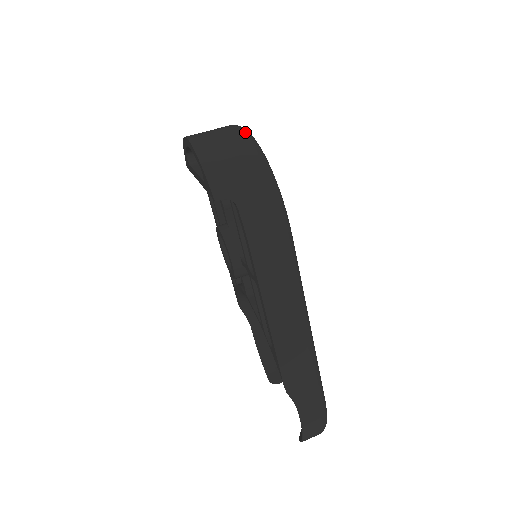
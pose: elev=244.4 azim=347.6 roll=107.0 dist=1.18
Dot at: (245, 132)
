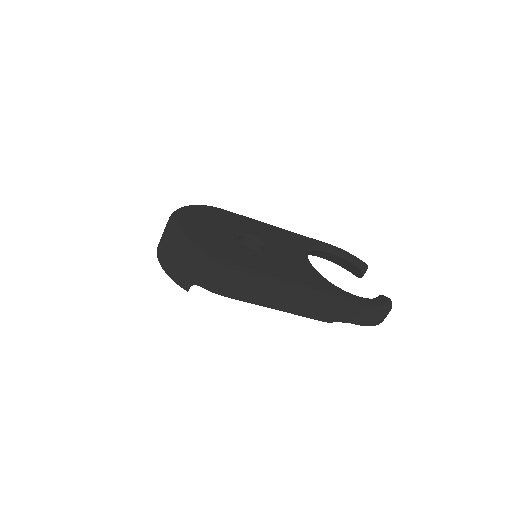
Dot at: (172, 232)
